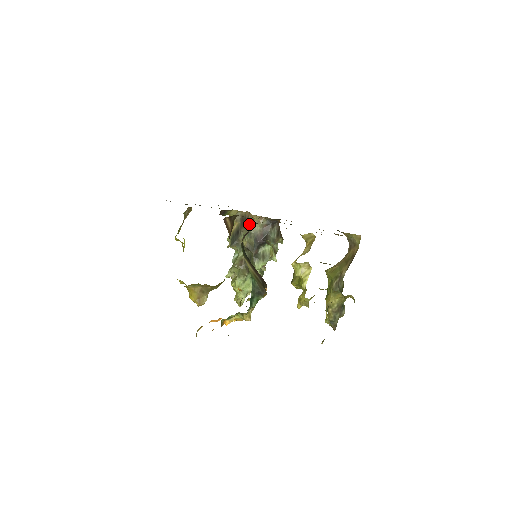
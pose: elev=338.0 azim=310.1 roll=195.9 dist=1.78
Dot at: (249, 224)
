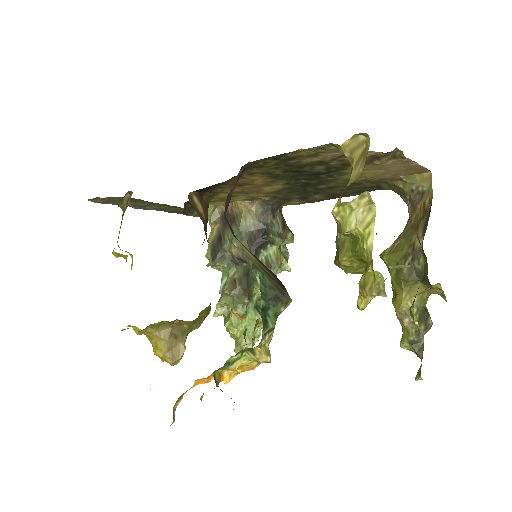
Dot at: (235, 220)
